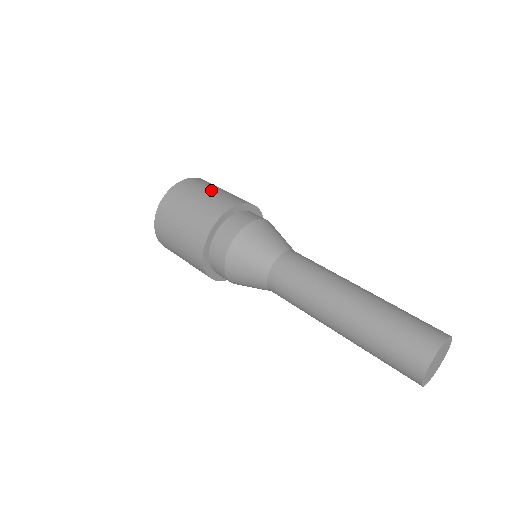
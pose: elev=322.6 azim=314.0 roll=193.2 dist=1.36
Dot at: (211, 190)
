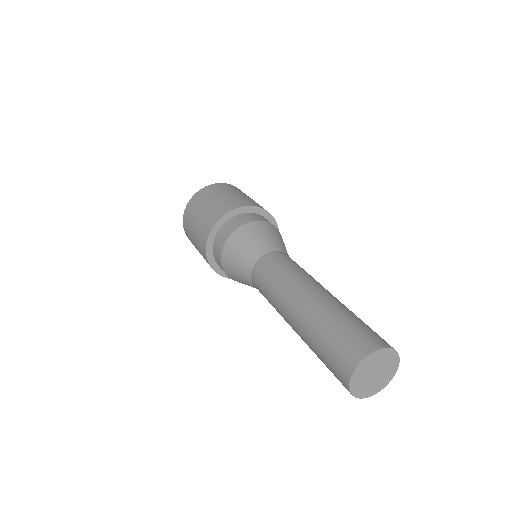
Dot at: (210, 202)
